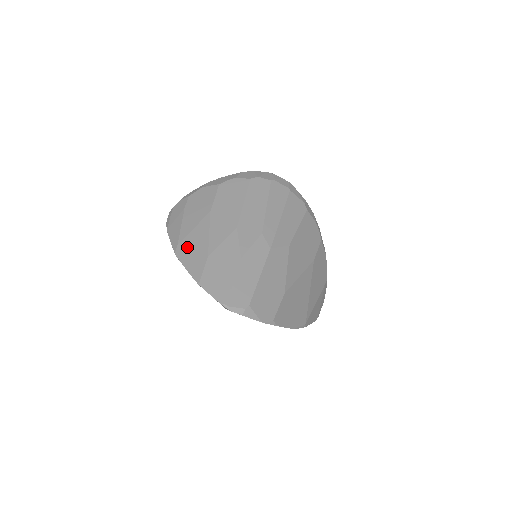
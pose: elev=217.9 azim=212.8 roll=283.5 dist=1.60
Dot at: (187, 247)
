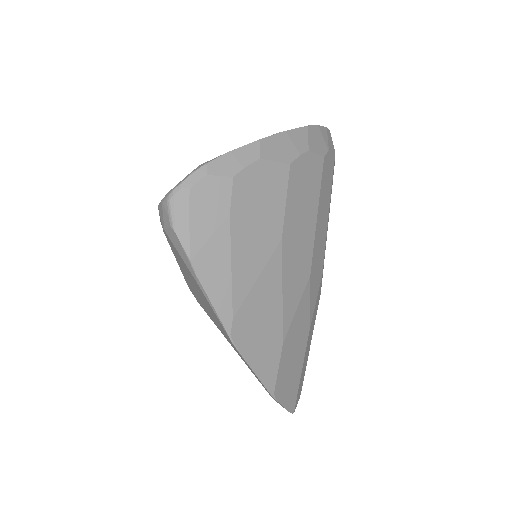
Dot at: (251, 324)
